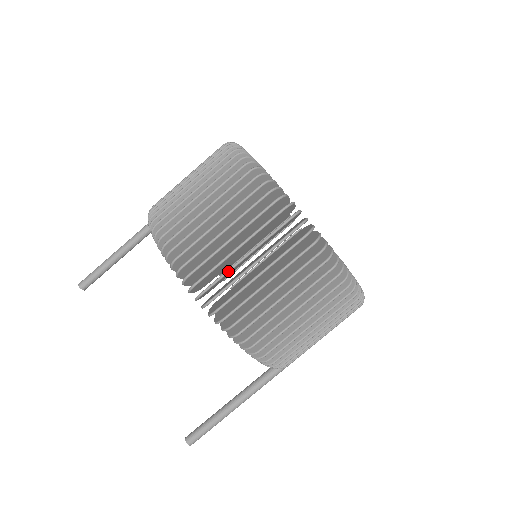
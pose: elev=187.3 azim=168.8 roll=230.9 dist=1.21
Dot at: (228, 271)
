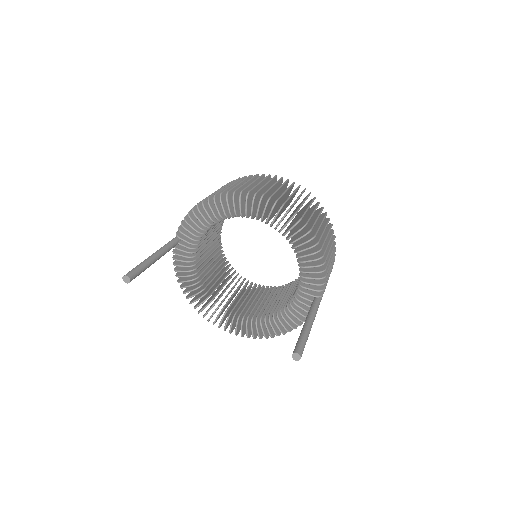
Dot at: (289, 197)
